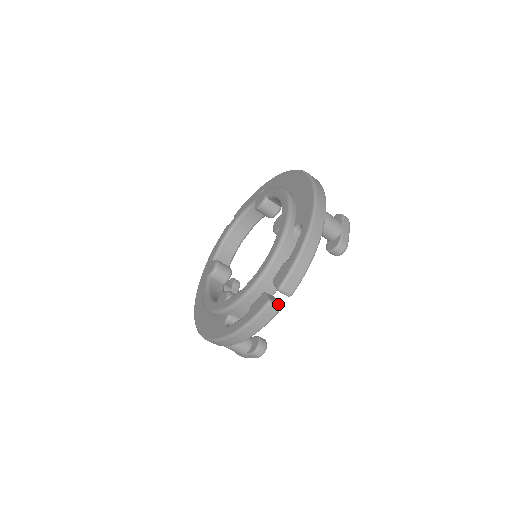
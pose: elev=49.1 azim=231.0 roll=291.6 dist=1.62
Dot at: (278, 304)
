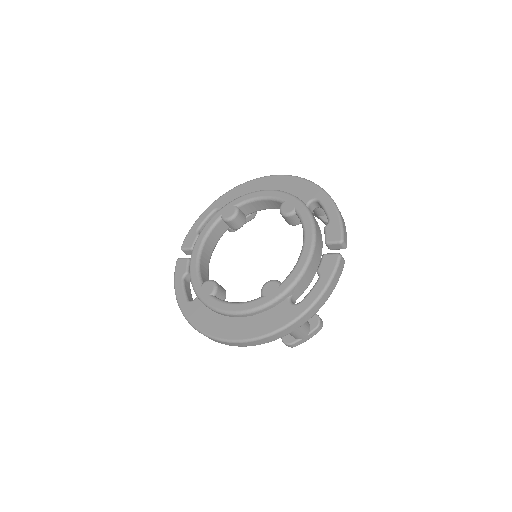
Dot at: occluded
